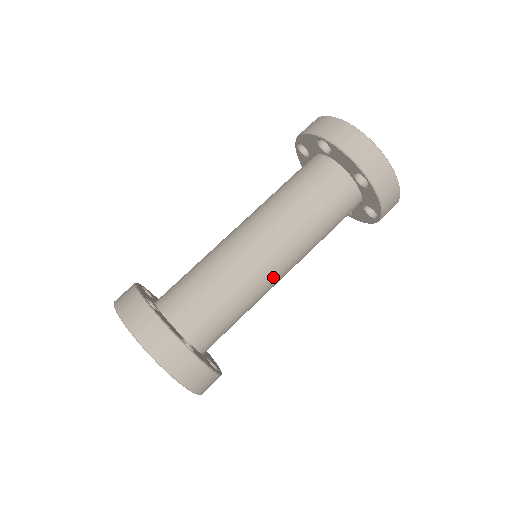
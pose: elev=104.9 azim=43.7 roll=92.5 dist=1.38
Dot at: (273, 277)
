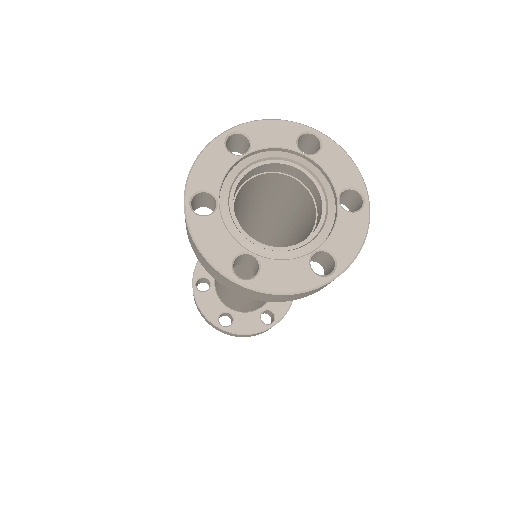
Dot at: occluded
